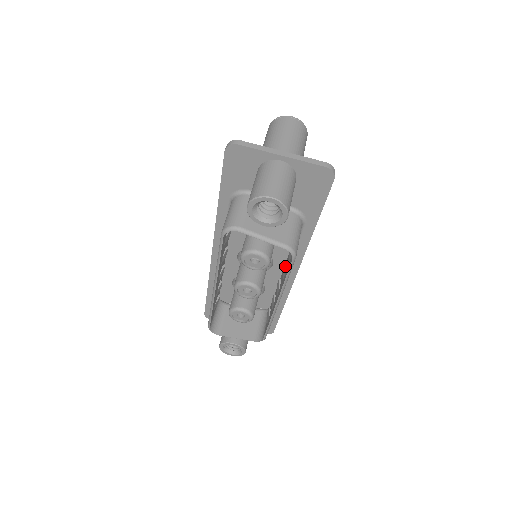
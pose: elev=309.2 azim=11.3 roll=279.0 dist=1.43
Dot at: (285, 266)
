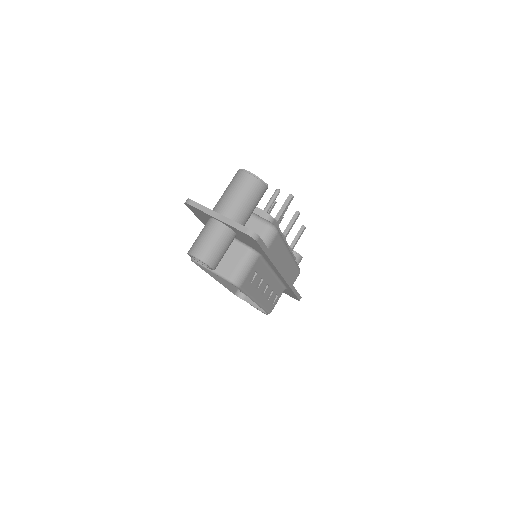
Dot at: occluded
